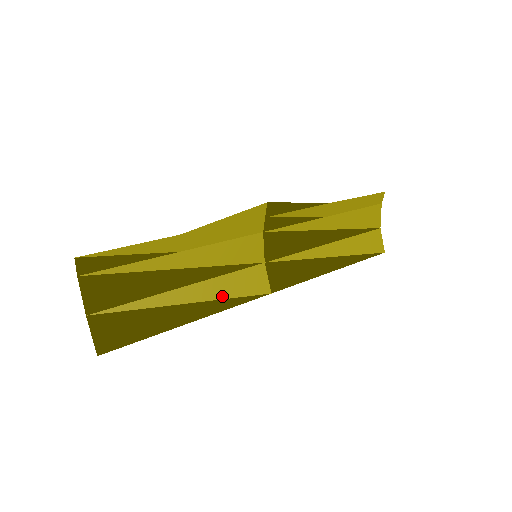
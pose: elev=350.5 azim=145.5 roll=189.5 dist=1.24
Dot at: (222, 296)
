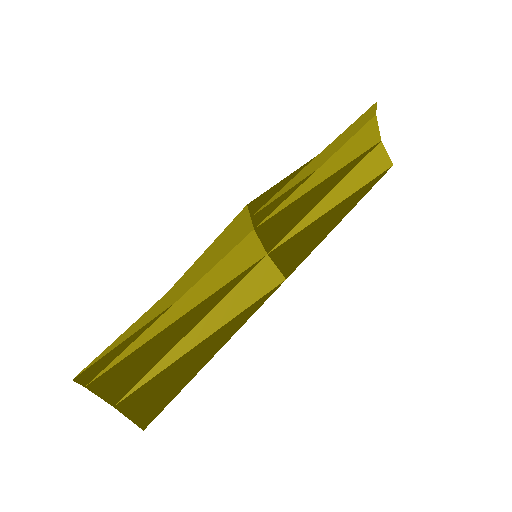
Dot at: (237, 312)
